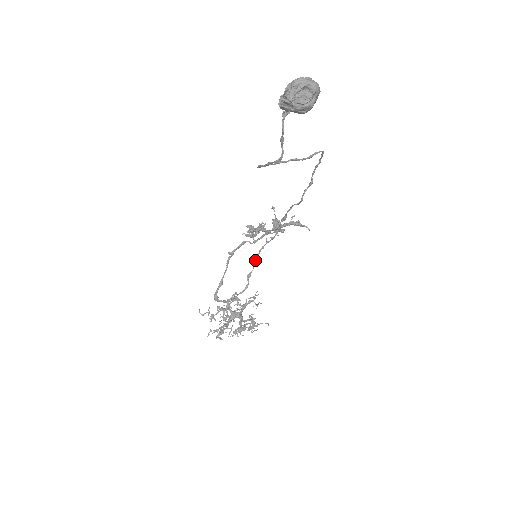
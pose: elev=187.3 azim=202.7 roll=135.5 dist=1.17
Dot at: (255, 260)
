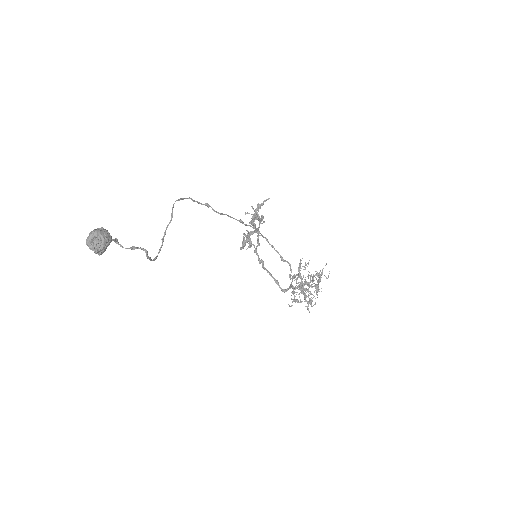
Dot at: occluded
